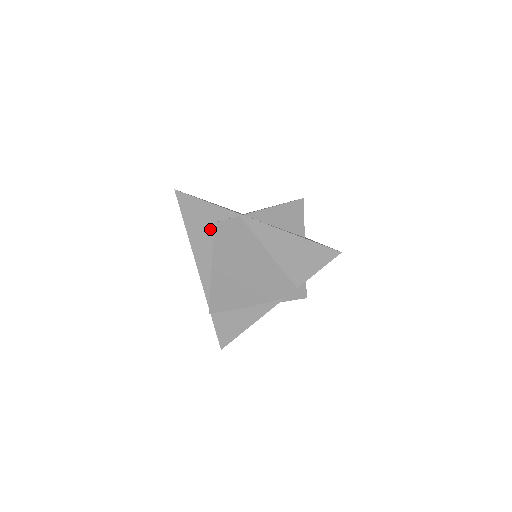
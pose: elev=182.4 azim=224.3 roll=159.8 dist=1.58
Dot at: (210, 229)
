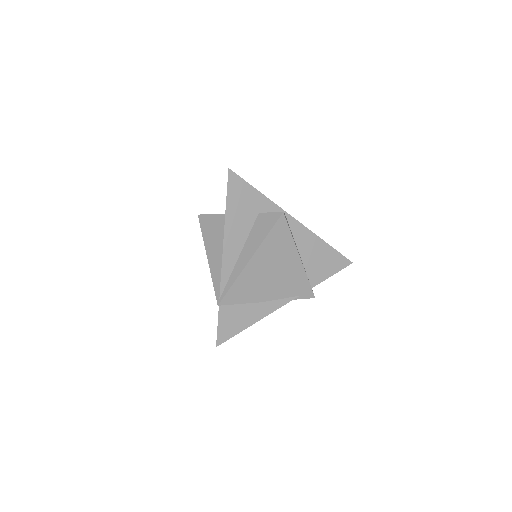
Dot at: (252, 218)
